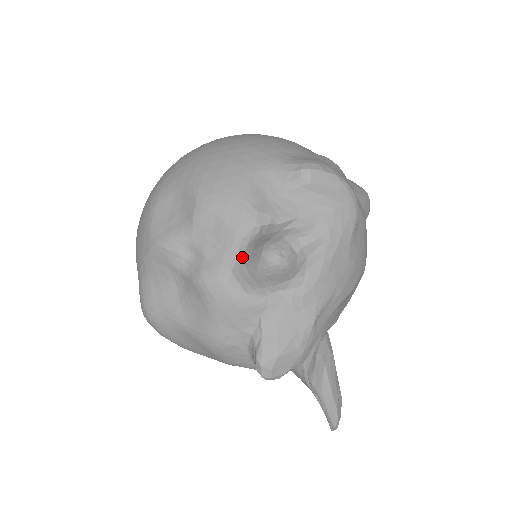
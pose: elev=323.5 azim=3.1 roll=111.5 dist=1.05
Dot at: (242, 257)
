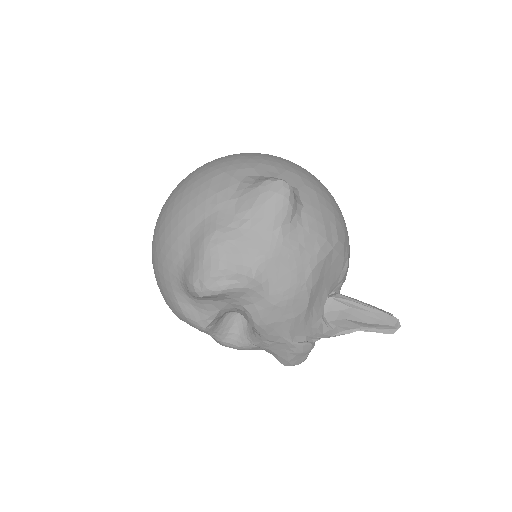
Dot at: (219, 334)
